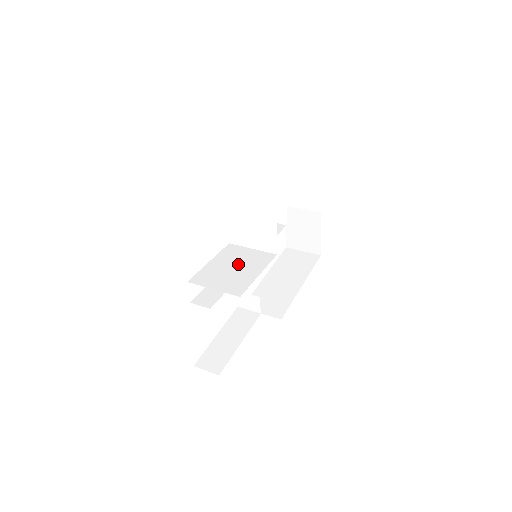
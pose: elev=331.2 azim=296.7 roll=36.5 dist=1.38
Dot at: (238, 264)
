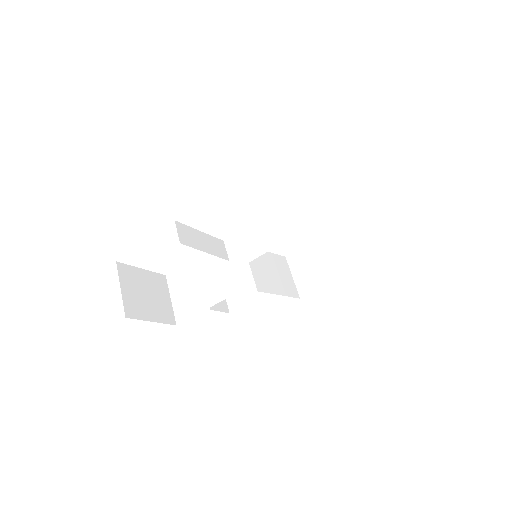
Dot at: (205, 281)
